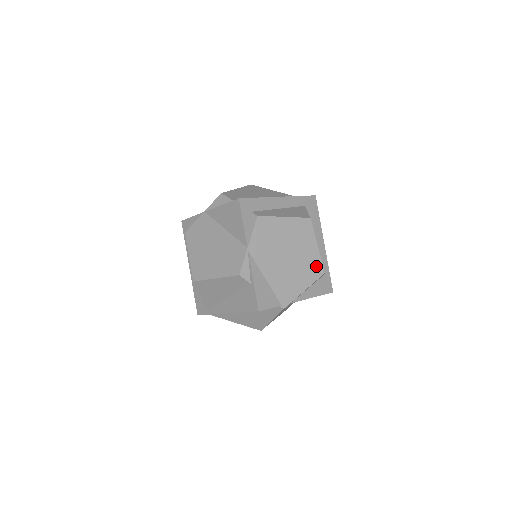
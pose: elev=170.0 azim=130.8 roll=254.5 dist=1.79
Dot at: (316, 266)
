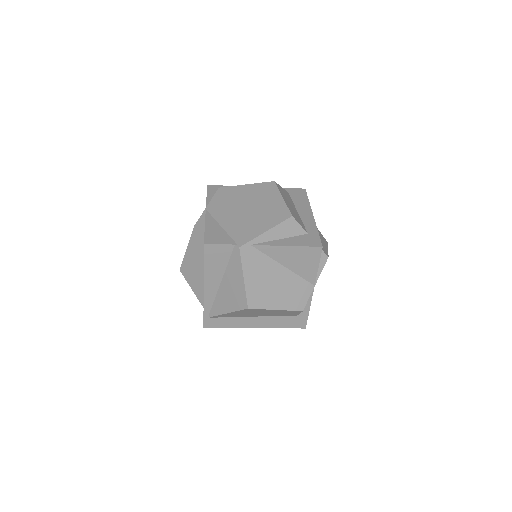
Dot at: (281, 212)
